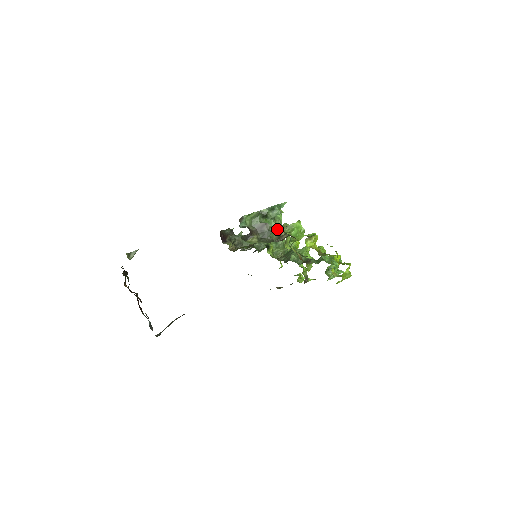
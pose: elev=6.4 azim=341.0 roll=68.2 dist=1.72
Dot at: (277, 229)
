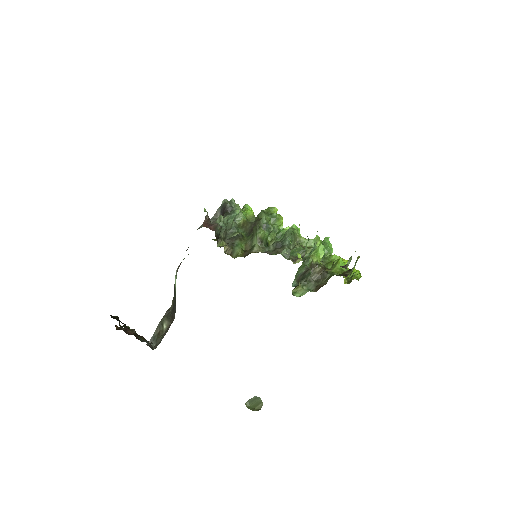
Dot at: (310, 262)
